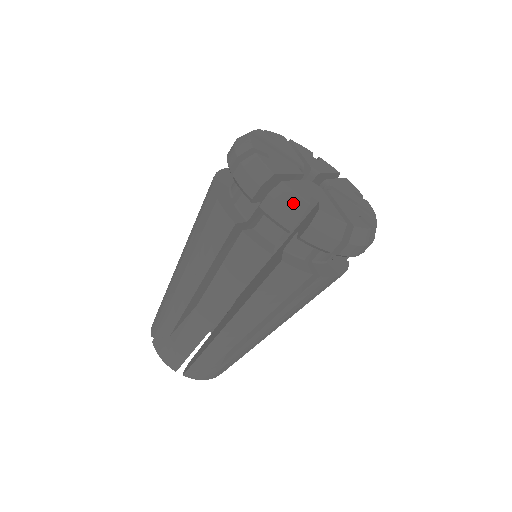
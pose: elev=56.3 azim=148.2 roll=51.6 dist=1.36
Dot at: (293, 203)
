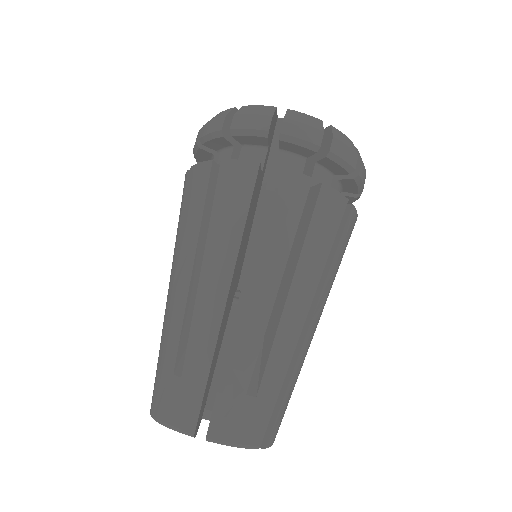
Dot at: (260, 110)
